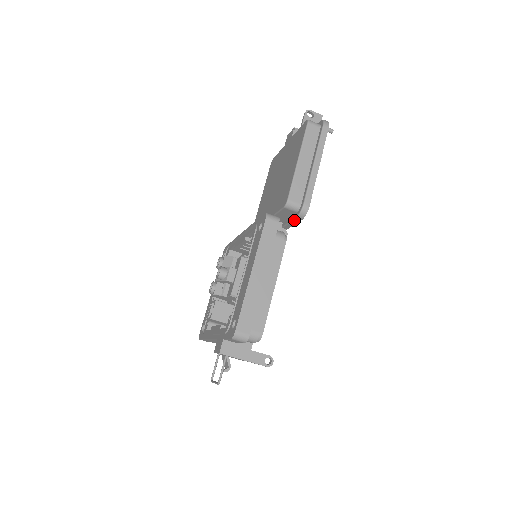
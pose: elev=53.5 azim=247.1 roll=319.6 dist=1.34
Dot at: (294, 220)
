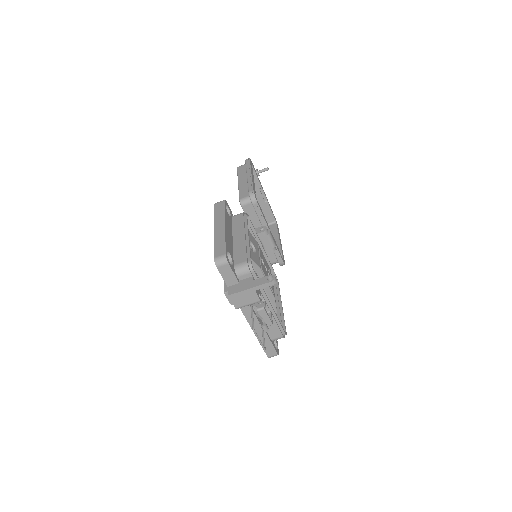
Dot at: (255, 209)
